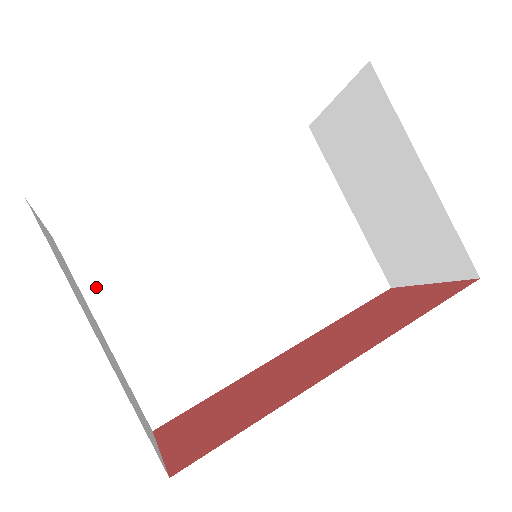
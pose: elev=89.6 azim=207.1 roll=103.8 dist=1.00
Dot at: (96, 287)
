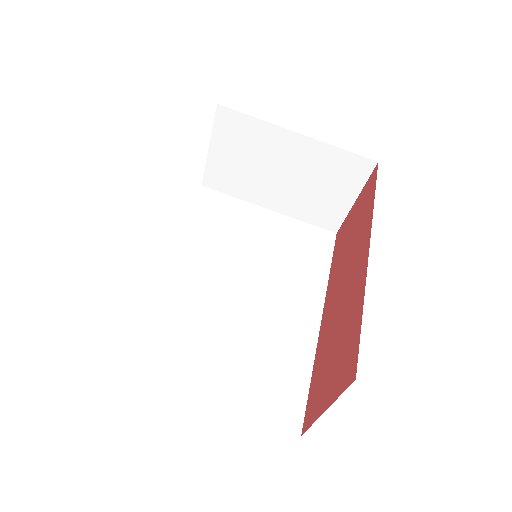
Dot at: (170, 378)
